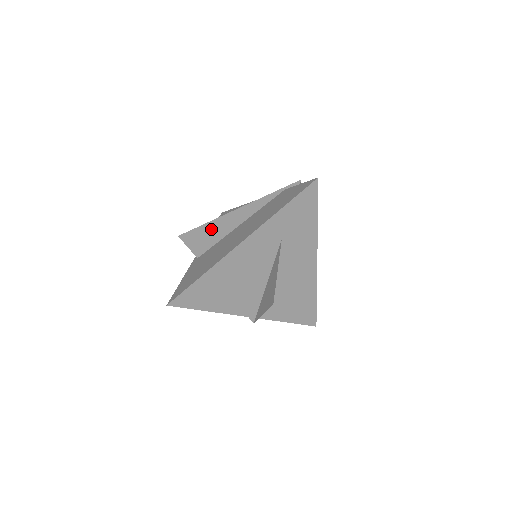
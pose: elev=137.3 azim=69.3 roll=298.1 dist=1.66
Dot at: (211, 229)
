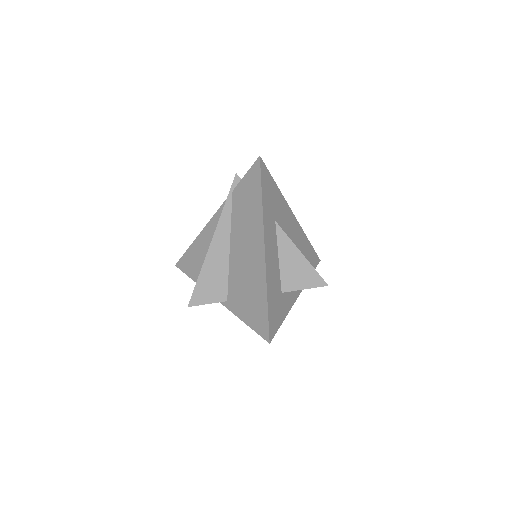
Dot at: (210, 273)
